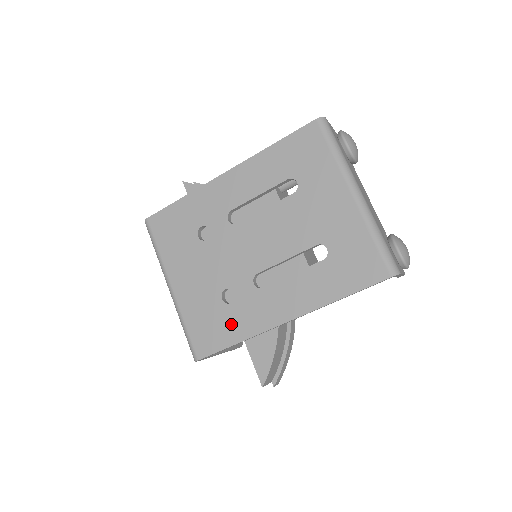
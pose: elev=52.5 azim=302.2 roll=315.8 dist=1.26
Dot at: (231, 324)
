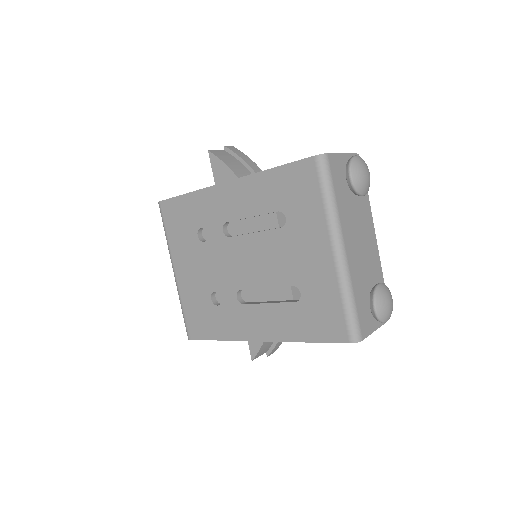
Dot at: (216, 323)
